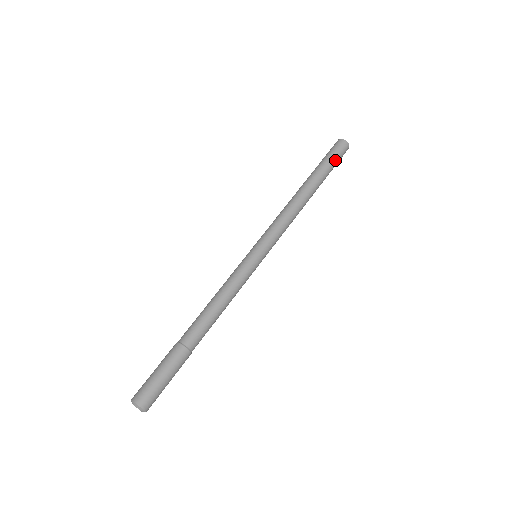
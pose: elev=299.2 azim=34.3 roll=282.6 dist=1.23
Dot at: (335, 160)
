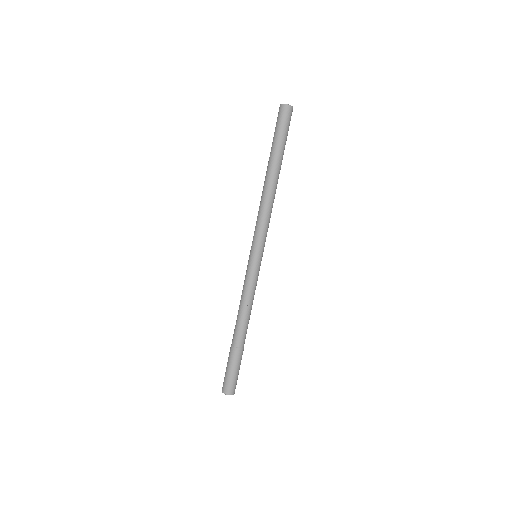
Dot at: (286, 132)
